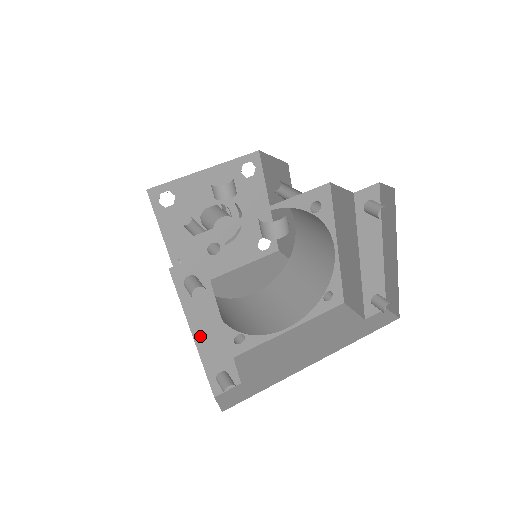
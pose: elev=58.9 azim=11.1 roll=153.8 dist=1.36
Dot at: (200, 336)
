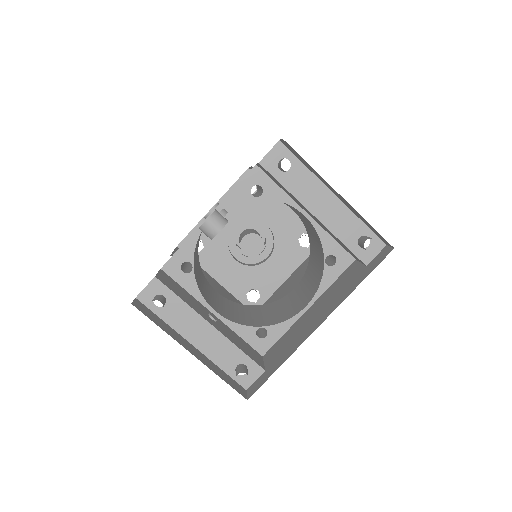
Dot at: (197, 341)
